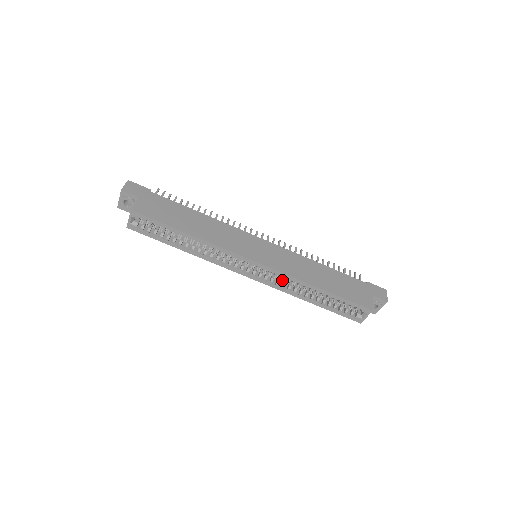
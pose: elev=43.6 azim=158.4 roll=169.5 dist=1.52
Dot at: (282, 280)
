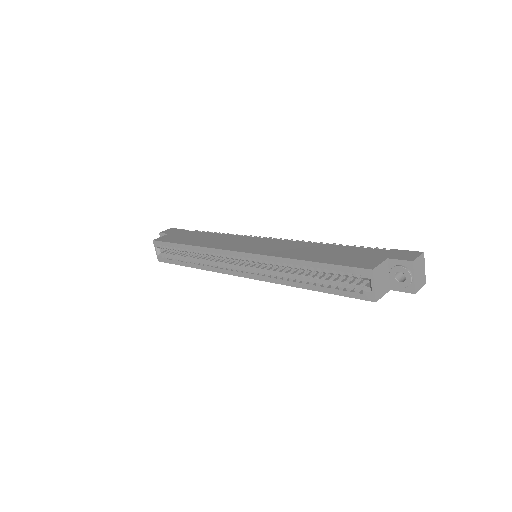
Dot at: (273, 270)
